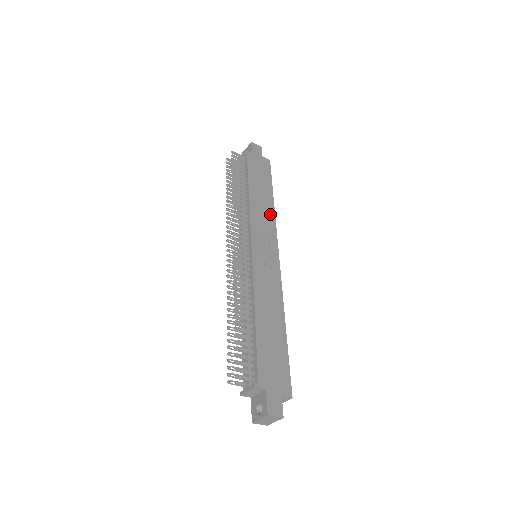
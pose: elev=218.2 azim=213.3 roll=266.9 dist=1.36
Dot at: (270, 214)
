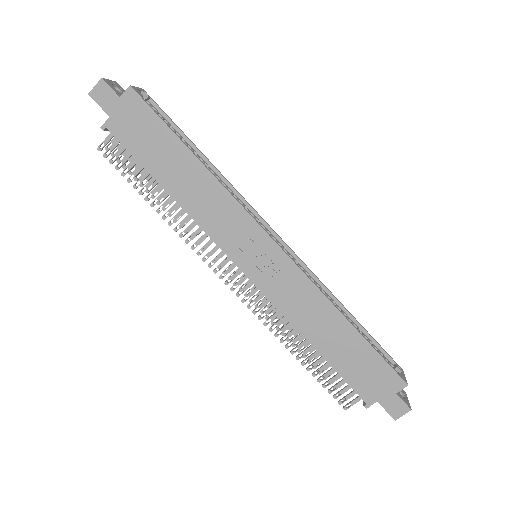
Dot at: (215, 191)
